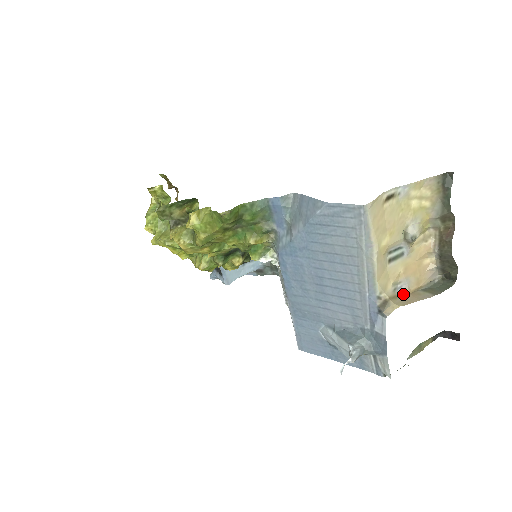
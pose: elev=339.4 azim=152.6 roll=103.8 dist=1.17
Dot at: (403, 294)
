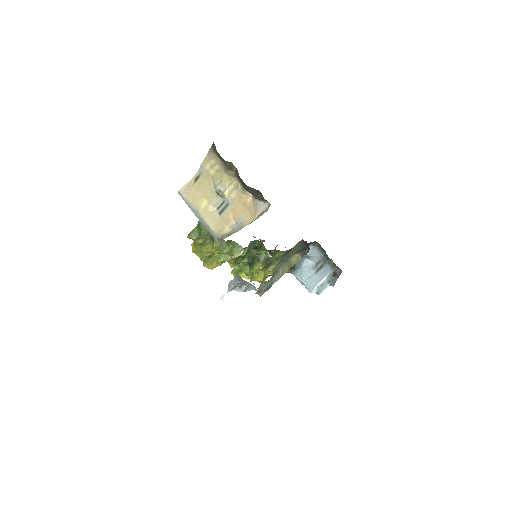
Dot at: occluded
